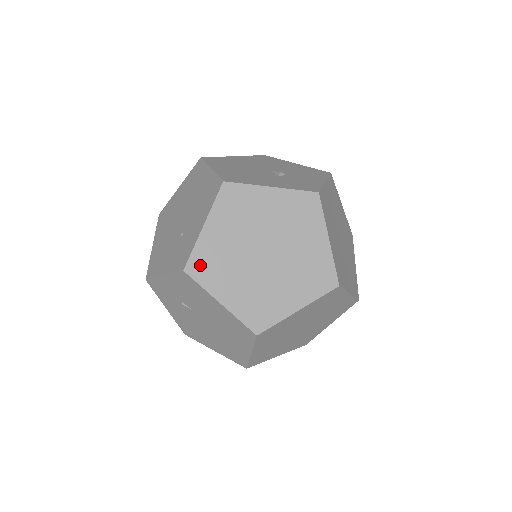
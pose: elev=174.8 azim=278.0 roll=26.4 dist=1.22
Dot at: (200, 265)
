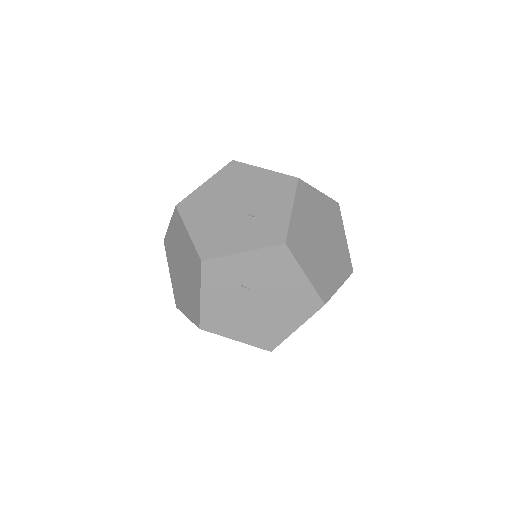
Dot at: (293, 241)
